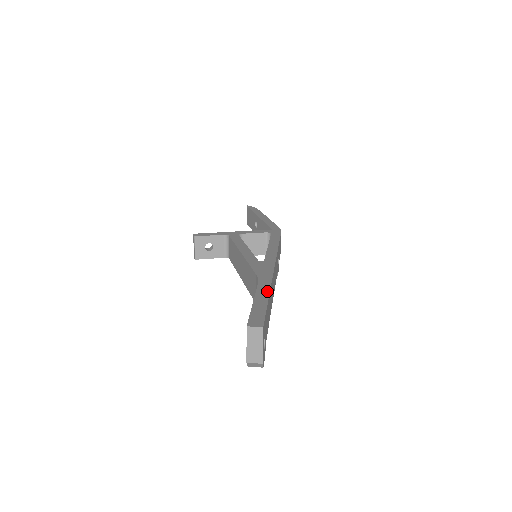
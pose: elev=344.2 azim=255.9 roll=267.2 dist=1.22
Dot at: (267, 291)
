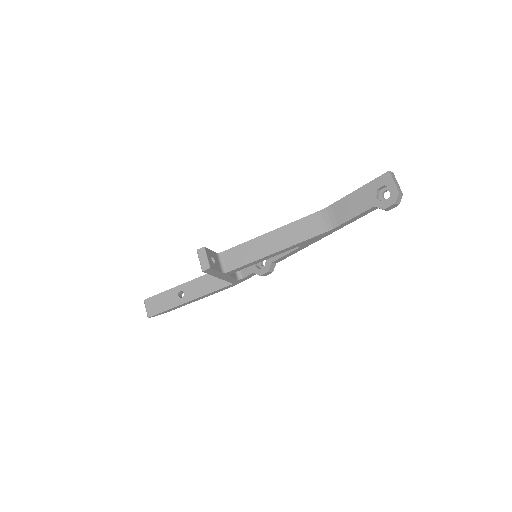
Dot at: occluded
